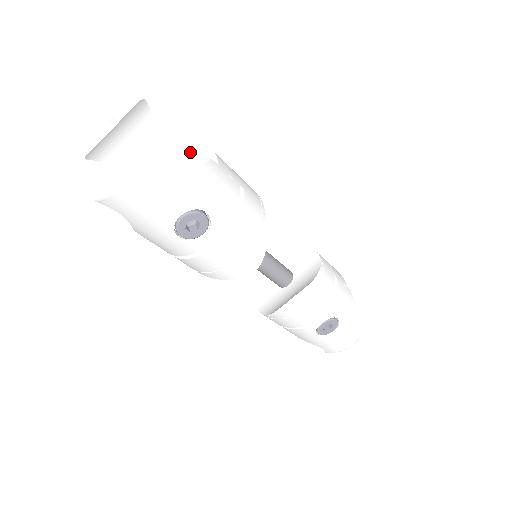
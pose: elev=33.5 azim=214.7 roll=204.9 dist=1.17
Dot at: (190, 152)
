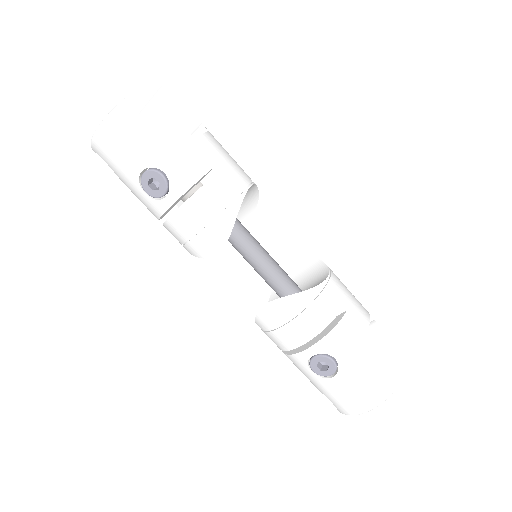
Dot at: (194, 134)
